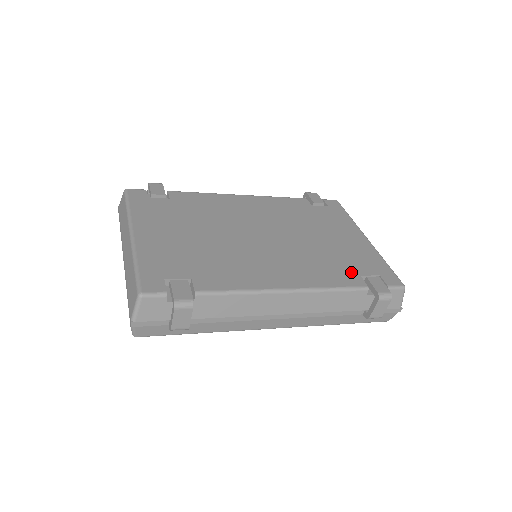
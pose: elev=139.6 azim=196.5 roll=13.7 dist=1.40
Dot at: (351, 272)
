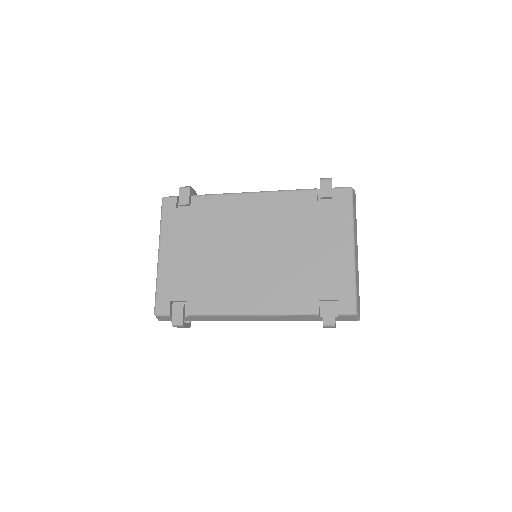
Dot at: (312, 296)
